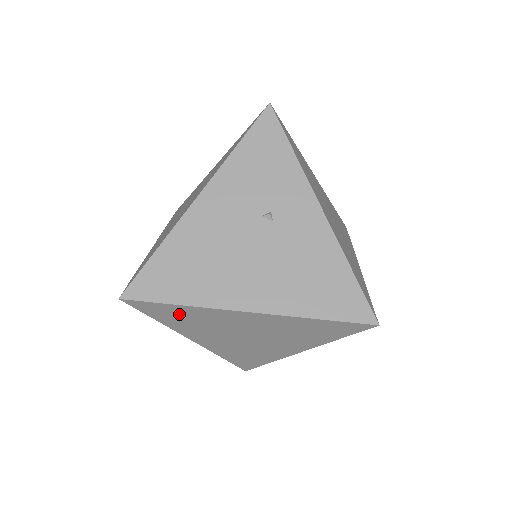
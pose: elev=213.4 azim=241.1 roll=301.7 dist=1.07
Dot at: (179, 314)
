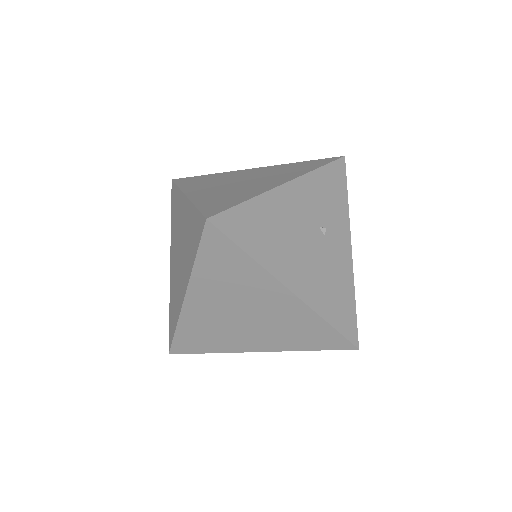
Dot at: (230, 263)
